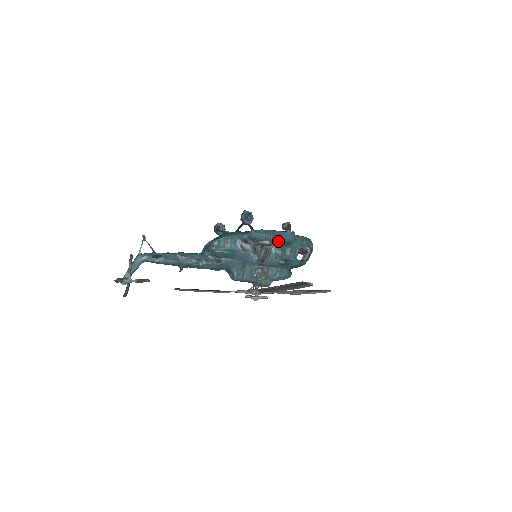
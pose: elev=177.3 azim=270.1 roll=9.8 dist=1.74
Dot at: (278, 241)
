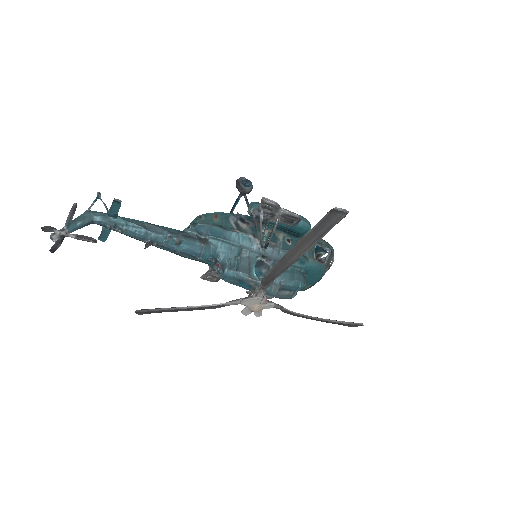
Dot at: occluded
